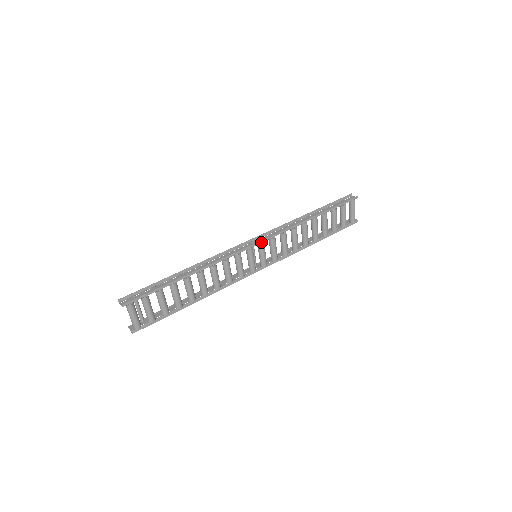
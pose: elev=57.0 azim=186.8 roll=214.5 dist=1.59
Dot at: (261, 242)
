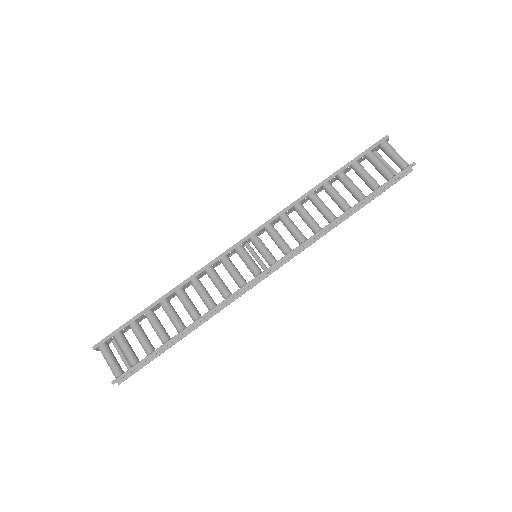
Dot at: (251, 235)
